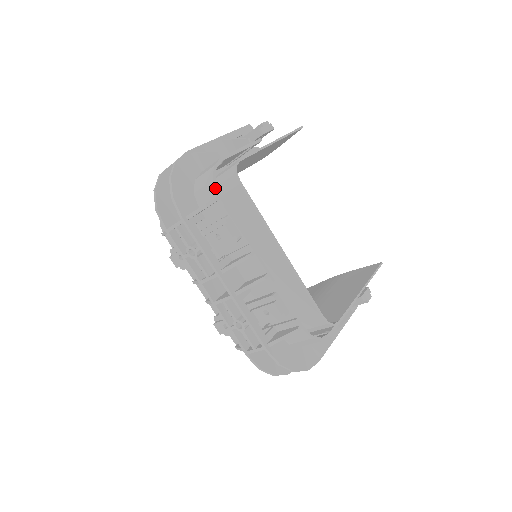
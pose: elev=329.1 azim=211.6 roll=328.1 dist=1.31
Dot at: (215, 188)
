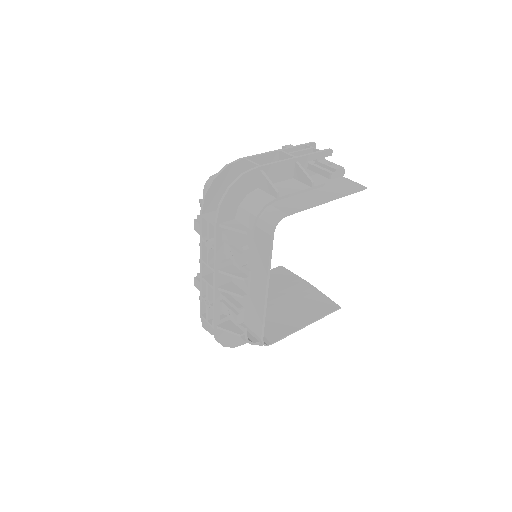
Dot at: (253, 223)
